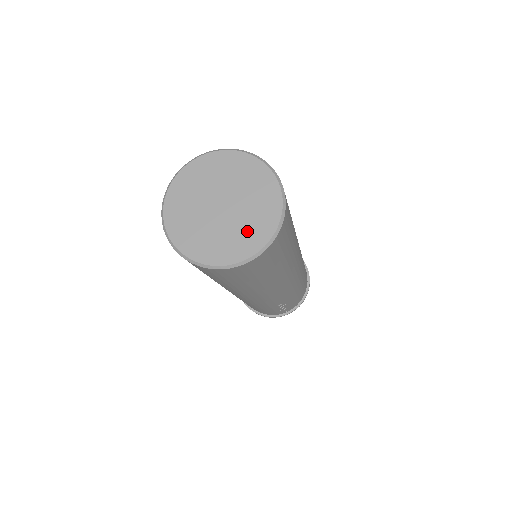
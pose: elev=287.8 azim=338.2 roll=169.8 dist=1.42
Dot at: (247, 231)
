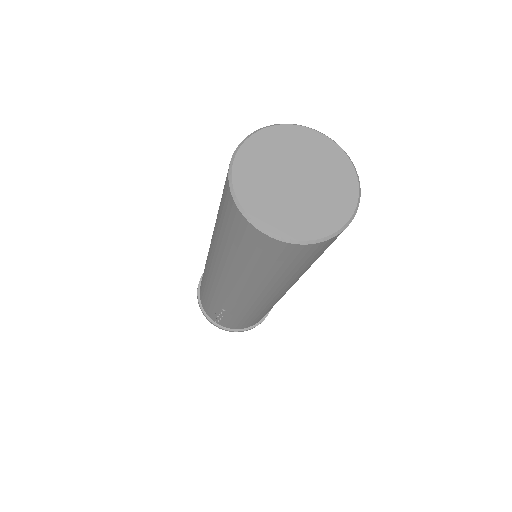
Dot at: (292, 215)
